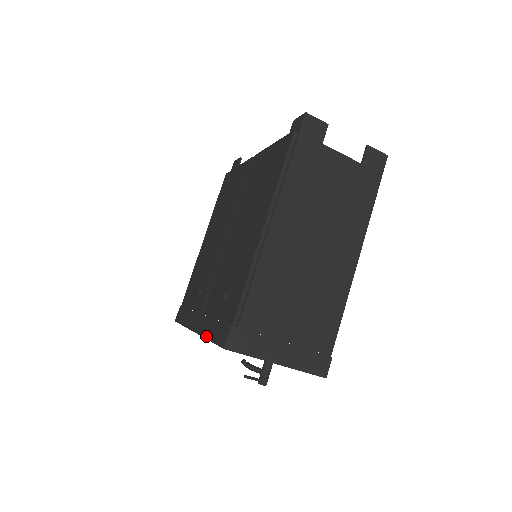
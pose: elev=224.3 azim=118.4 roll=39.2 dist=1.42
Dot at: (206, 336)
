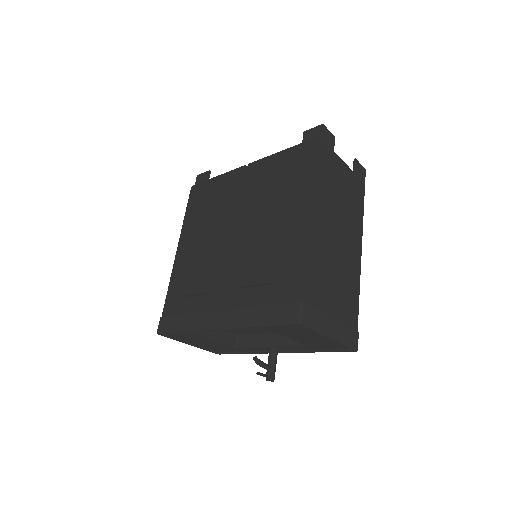
Dot at: (251, 324)
